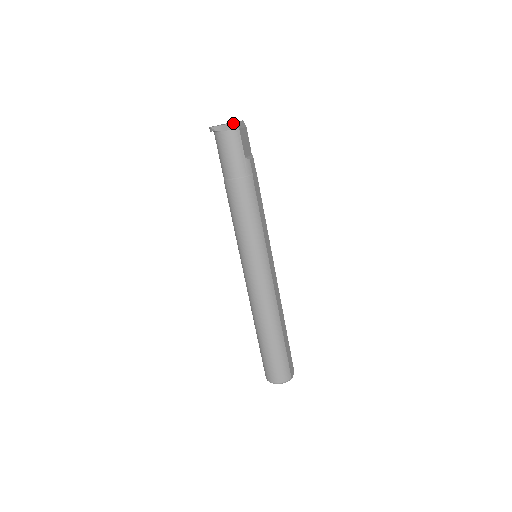
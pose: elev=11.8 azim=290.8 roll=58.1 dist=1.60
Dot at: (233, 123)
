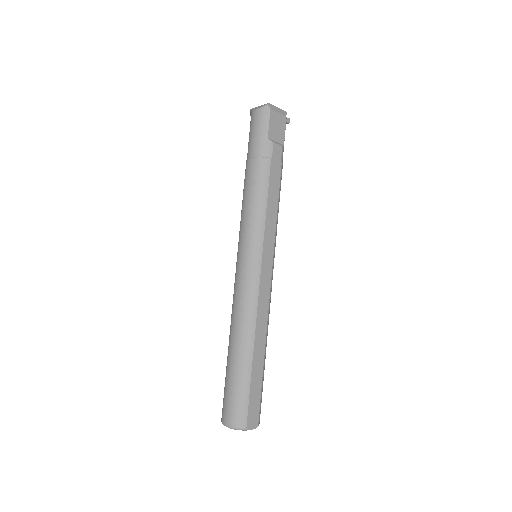
Dot at: (267, 103)
